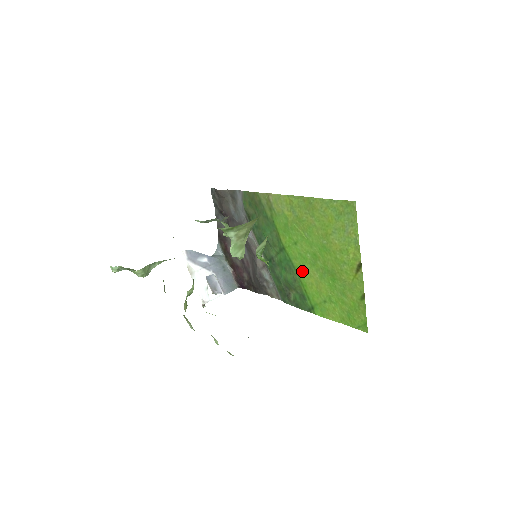
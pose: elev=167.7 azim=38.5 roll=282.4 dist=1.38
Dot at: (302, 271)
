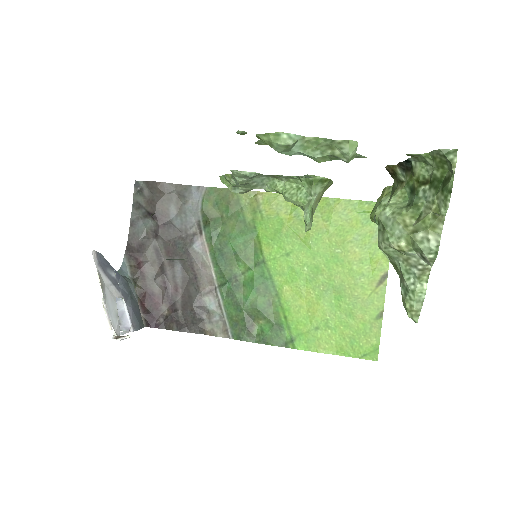
Dot at: (288, 291)
